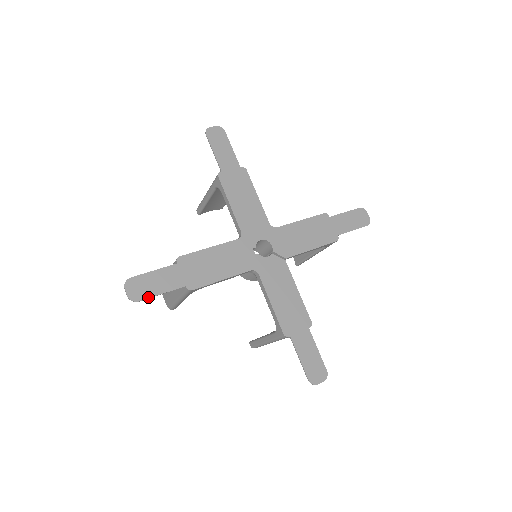
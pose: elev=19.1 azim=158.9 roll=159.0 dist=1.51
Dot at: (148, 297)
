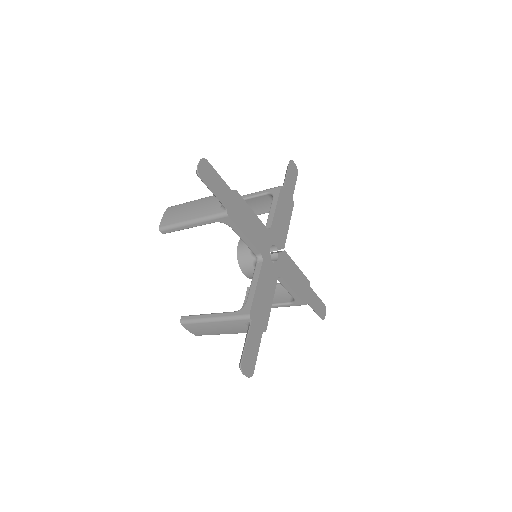
Dot at: (255, 363)
